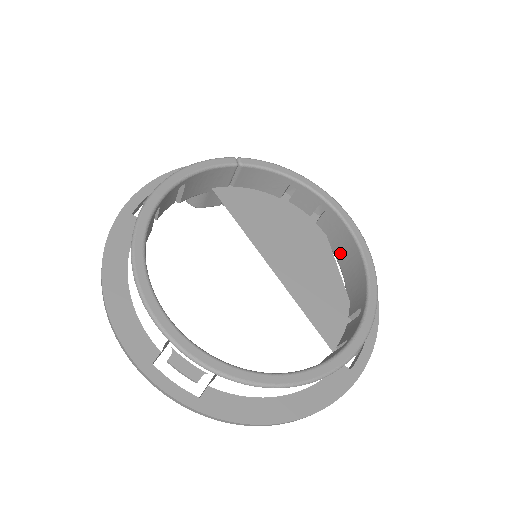
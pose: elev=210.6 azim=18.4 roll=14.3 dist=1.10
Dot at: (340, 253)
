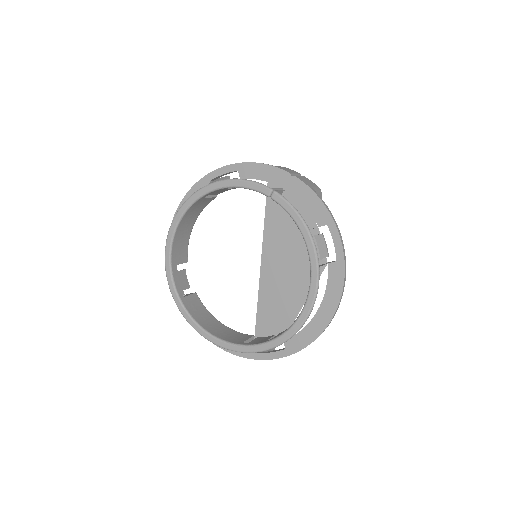
Dot at: occluded
